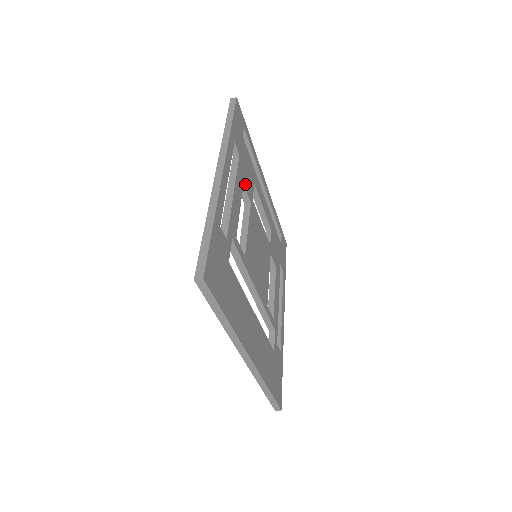
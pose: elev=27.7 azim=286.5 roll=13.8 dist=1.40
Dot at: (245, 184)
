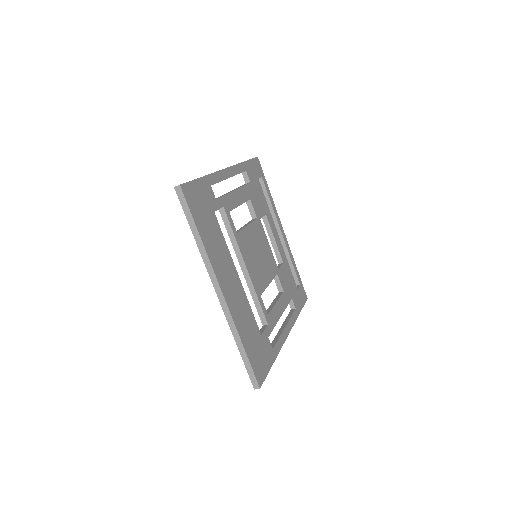
Dot at: (253, 202)
